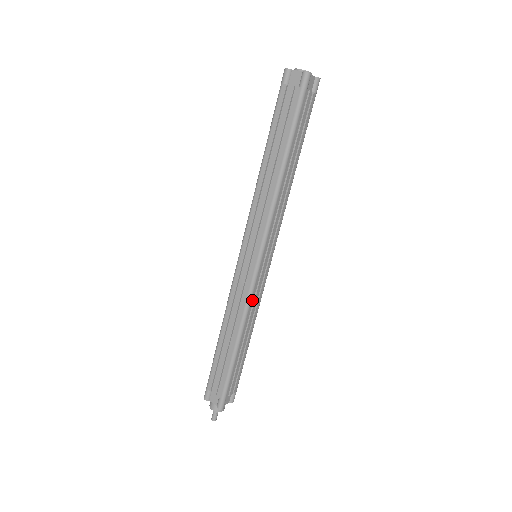
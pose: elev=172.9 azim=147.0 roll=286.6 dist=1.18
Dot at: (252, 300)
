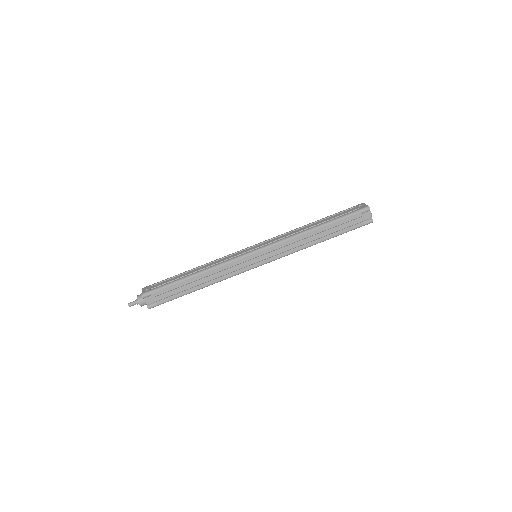
Dot at: occluded
